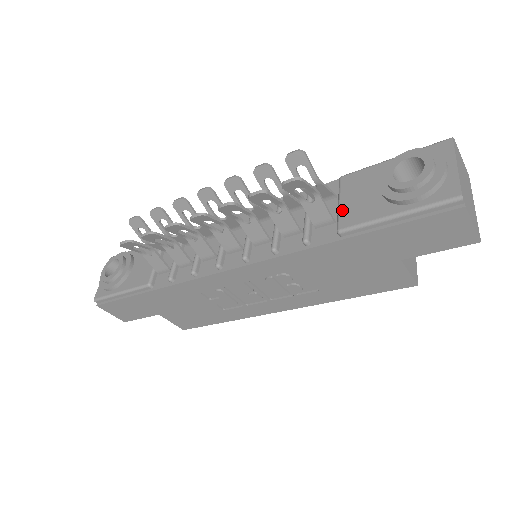
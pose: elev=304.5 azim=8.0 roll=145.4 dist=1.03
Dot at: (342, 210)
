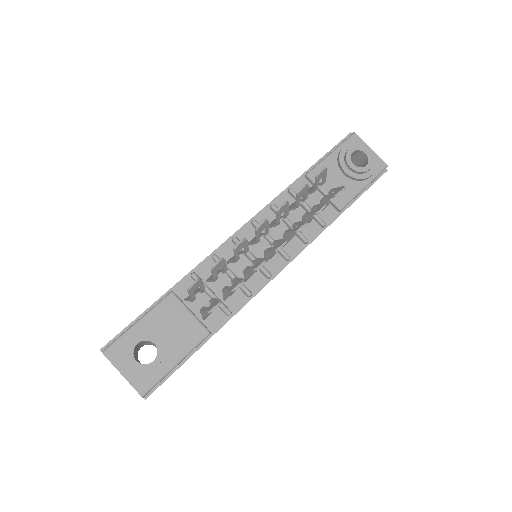
Dot at: occluded
